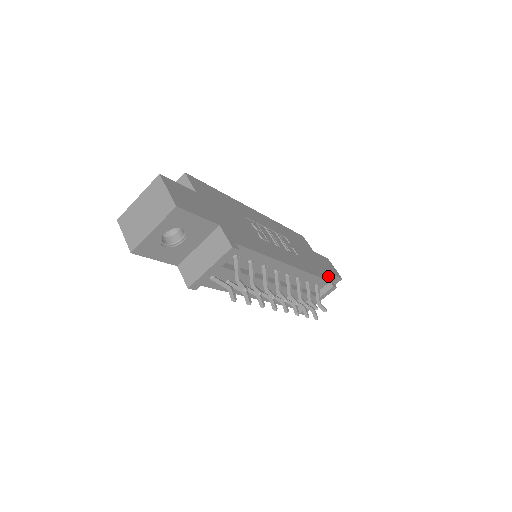
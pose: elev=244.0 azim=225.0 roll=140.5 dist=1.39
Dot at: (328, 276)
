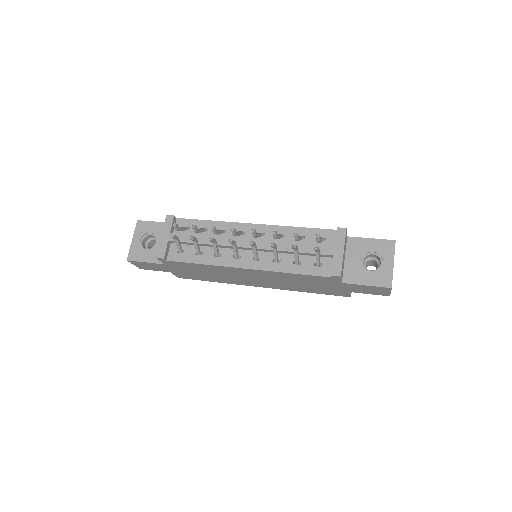
Dot at: occluded
